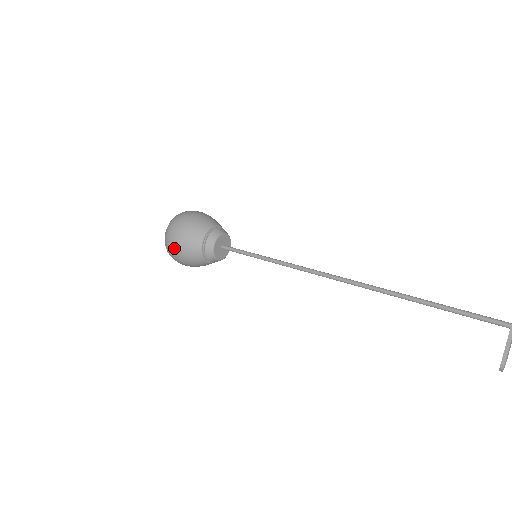
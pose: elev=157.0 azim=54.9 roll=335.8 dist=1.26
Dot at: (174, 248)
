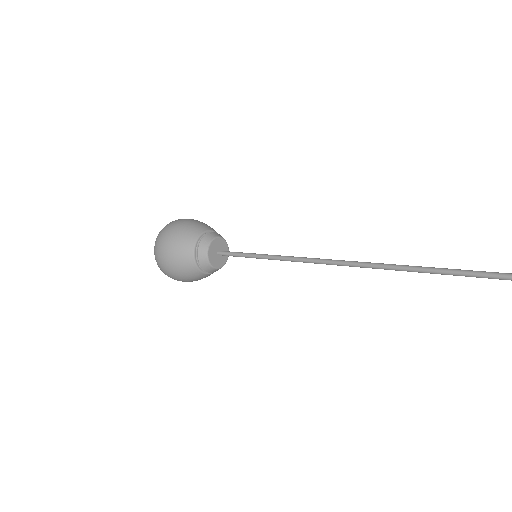
Dot at: (169, 273)
